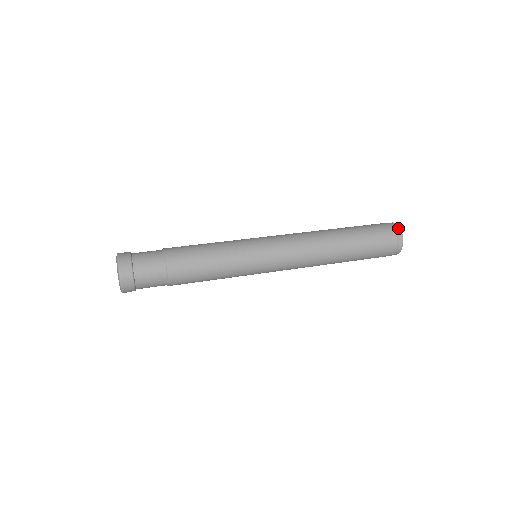
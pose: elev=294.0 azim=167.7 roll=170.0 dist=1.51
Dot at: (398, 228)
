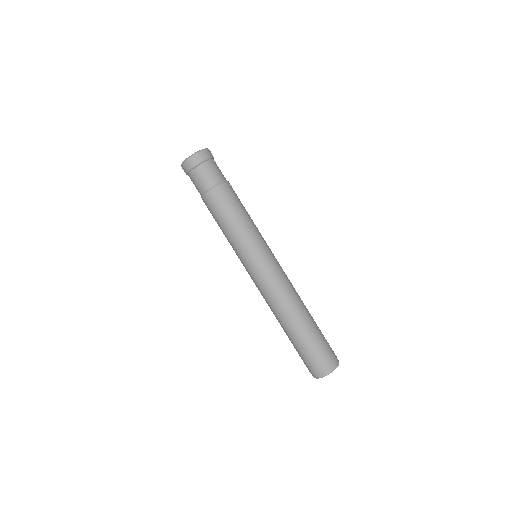
Dot at: occluded
